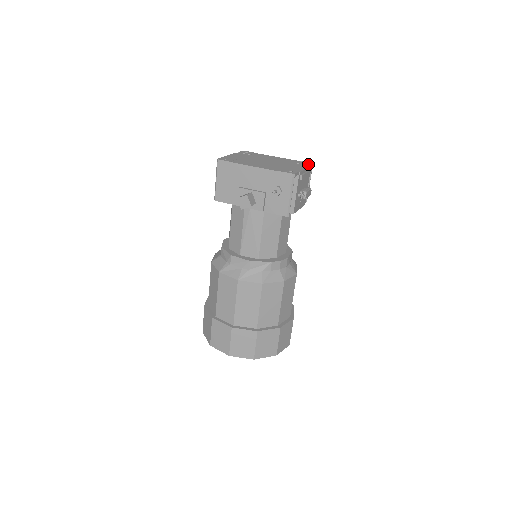
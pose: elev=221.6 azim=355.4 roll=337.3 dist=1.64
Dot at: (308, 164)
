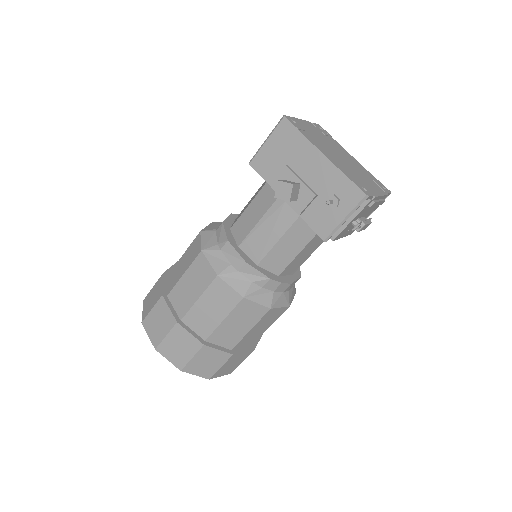
Dot at: (386, 190)
